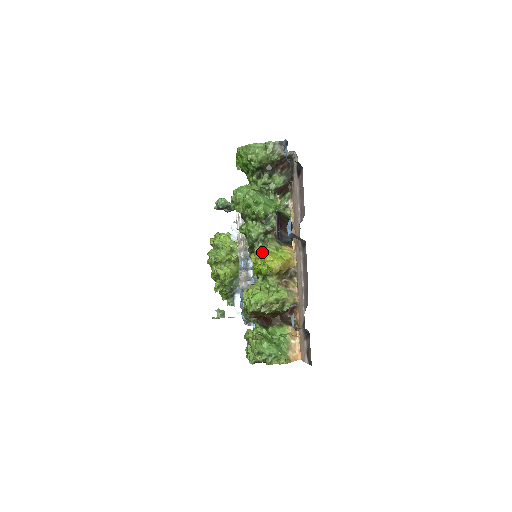
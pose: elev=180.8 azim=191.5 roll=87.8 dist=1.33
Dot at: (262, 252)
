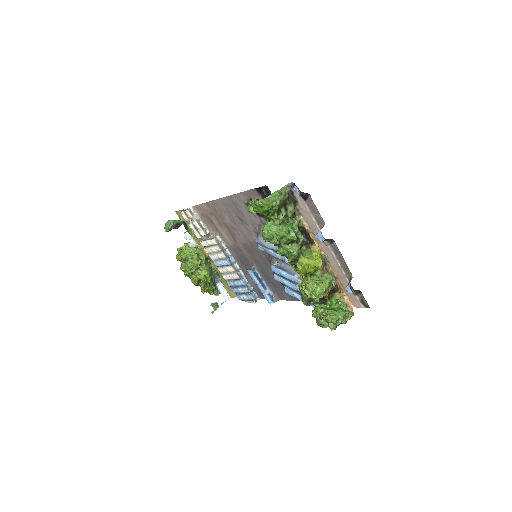
Dot at: (306, 261)
